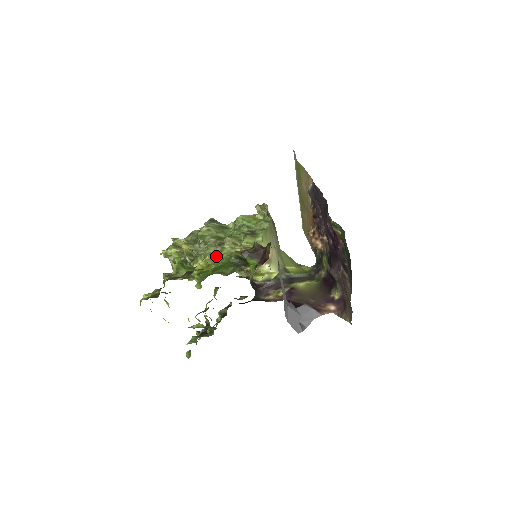
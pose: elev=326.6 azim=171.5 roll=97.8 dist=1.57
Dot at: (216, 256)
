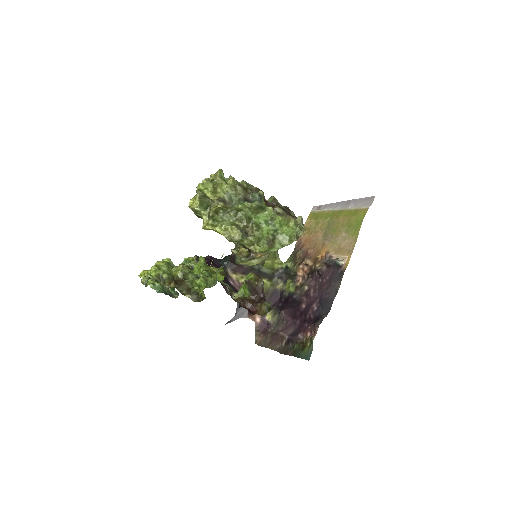
Dot at: (232, 241)
